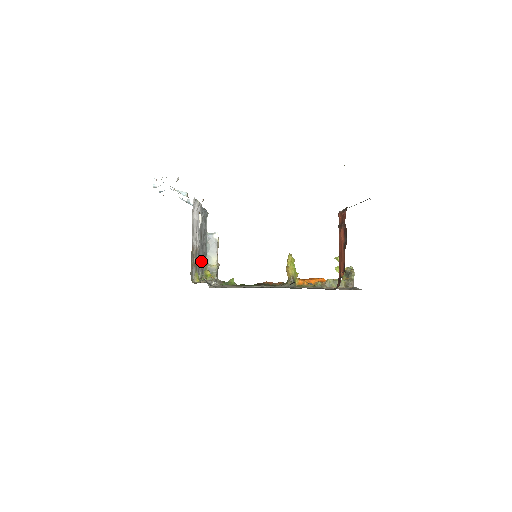
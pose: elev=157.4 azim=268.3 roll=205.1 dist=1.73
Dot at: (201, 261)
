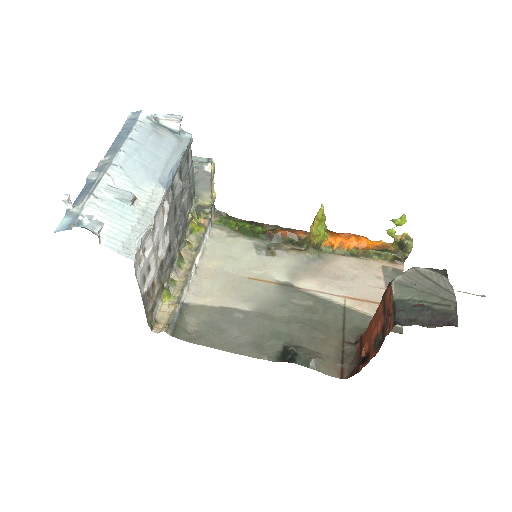
Dot at: (179, 235)
